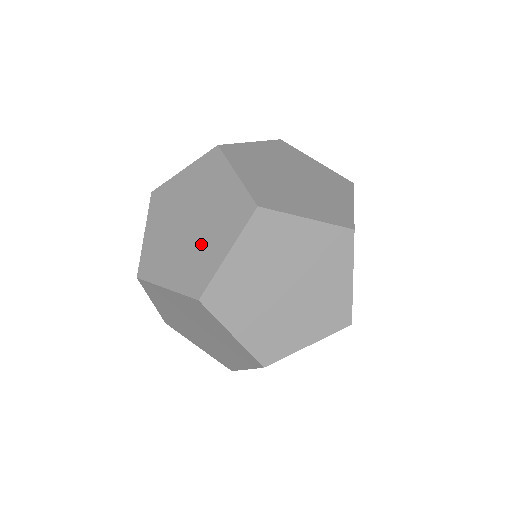
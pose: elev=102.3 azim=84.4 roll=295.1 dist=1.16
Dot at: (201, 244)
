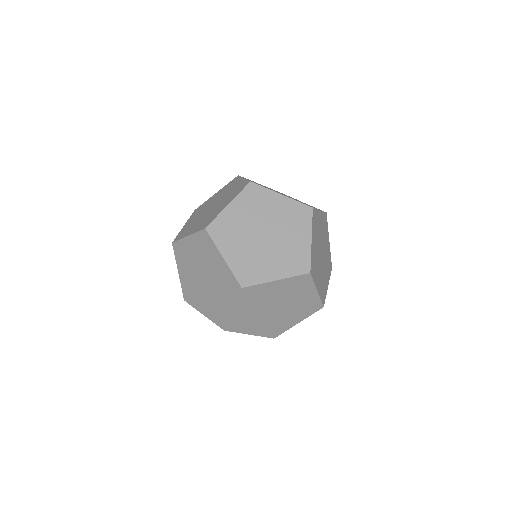
Dot at: (215, 210)
